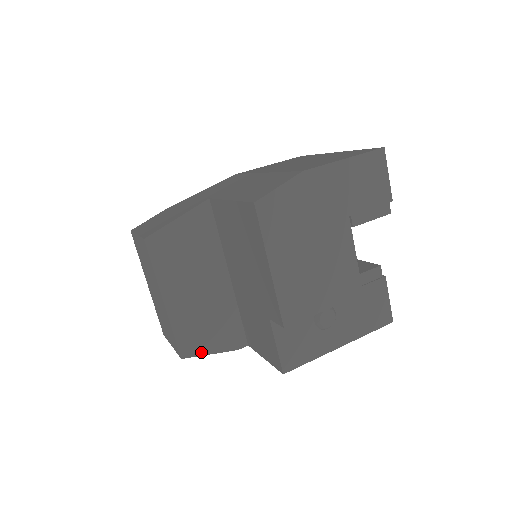
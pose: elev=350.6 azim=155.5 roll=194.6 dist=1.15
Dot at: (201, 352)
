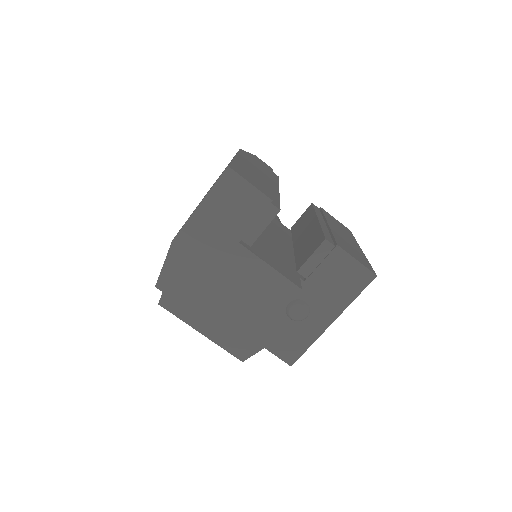
Dot at: (254, 351)
